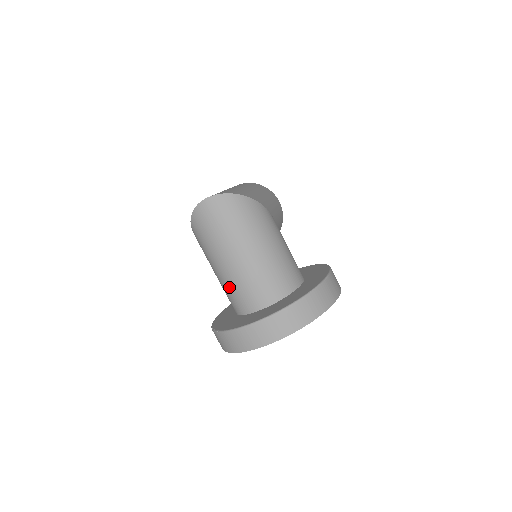
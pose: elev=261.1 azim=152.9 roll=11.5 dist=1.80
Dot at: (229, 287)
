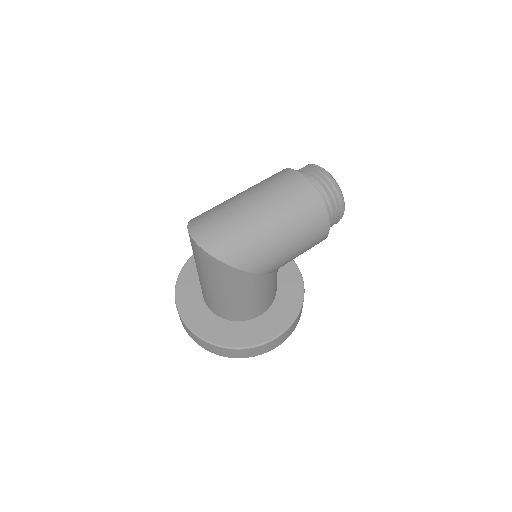
Dot at: occluded
